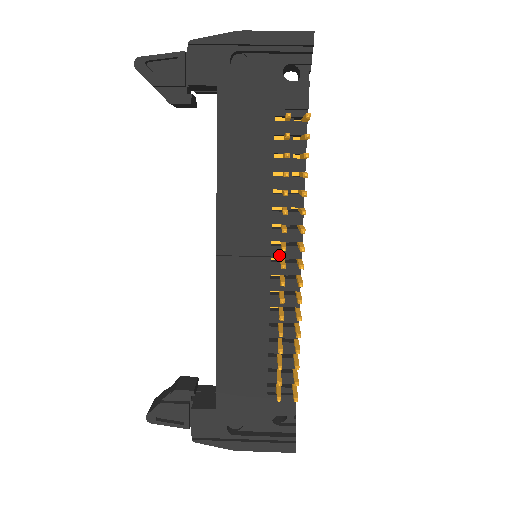
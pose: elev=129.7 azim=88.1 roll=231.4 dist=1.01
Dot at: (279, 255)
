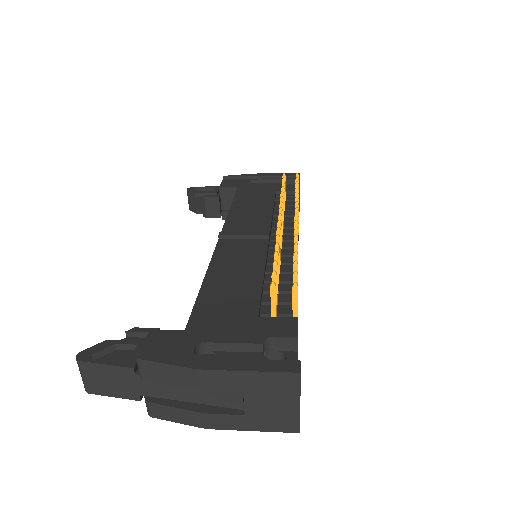
Dot at: occluded
